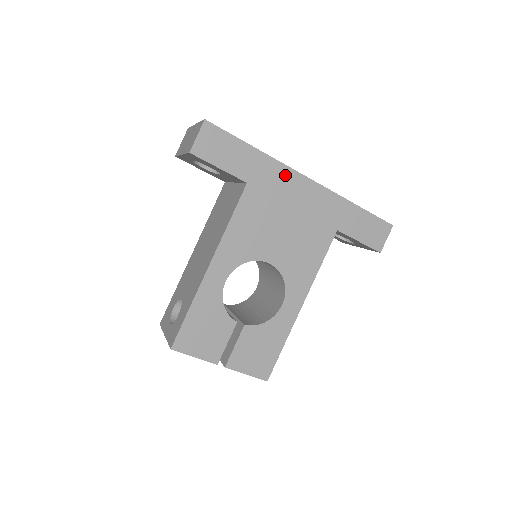
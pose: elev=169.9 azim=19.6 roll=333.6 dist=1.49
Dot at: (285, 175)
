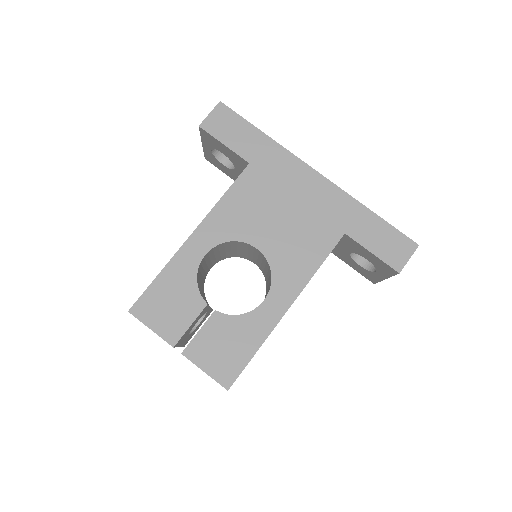
Dot at: (292, 164)
